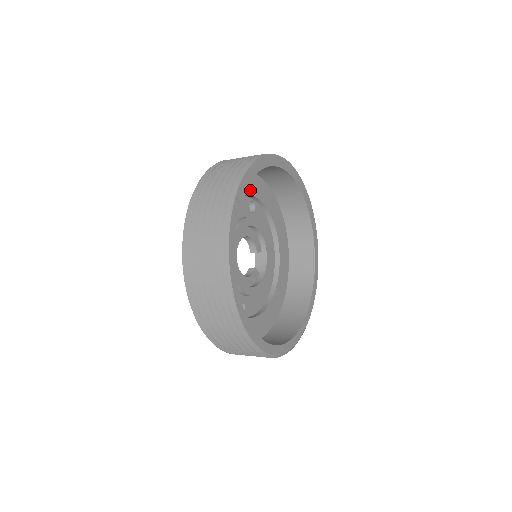
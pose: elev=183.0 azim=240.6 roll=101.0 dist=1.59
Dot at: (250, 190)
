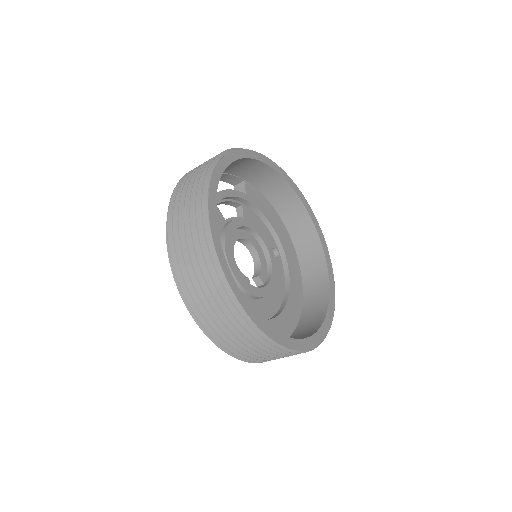
Dot at: (280, 235)
